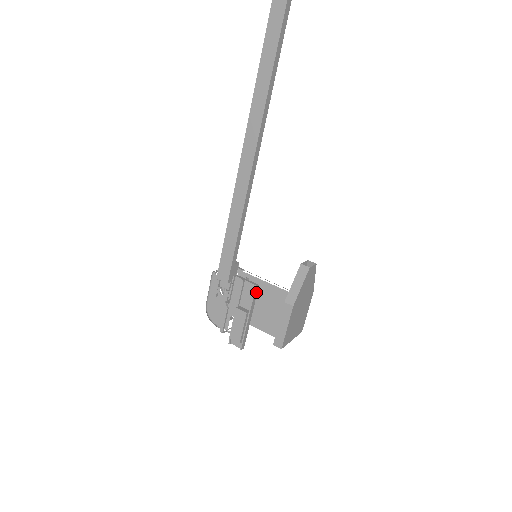
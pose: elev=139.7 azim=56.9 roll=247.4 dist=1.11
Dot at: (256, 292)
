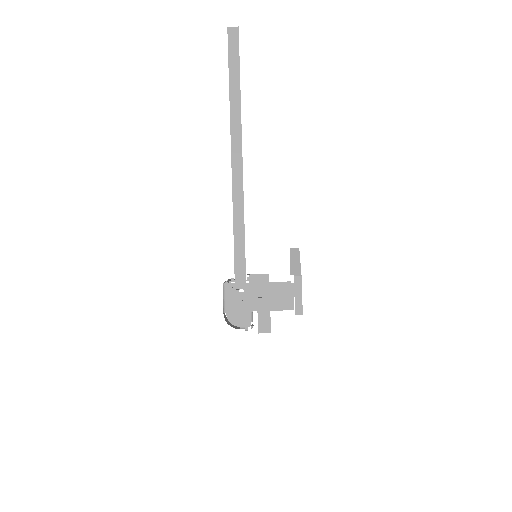
Dot at: occluded
